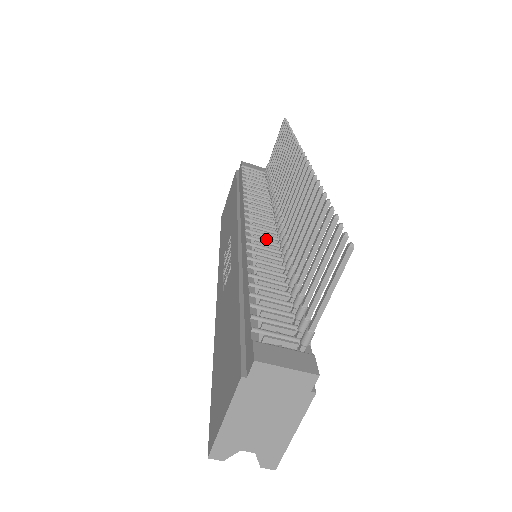
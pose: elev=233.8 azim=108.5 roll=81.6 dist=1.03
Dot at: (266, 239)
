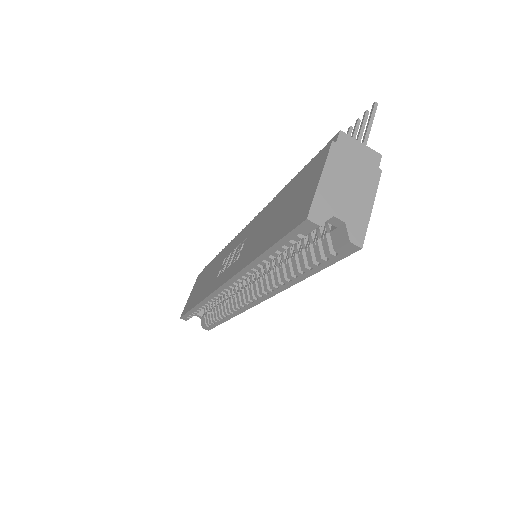
Dot at: occluded
